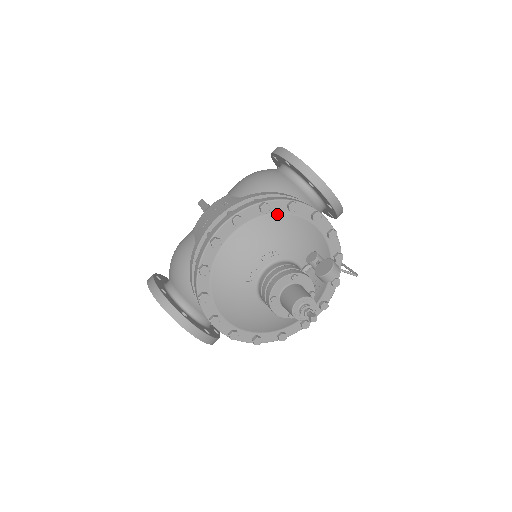
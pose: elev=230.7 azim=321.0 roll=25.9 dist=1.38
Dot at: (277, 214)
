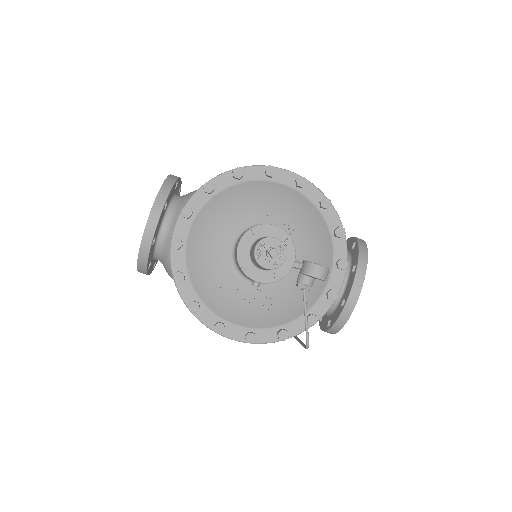
Dot at: (325, 221)
